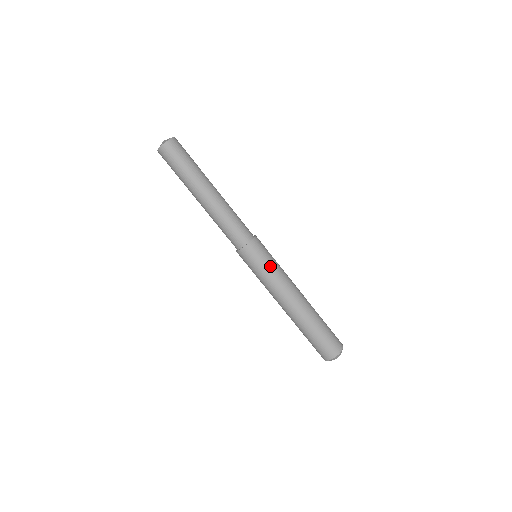
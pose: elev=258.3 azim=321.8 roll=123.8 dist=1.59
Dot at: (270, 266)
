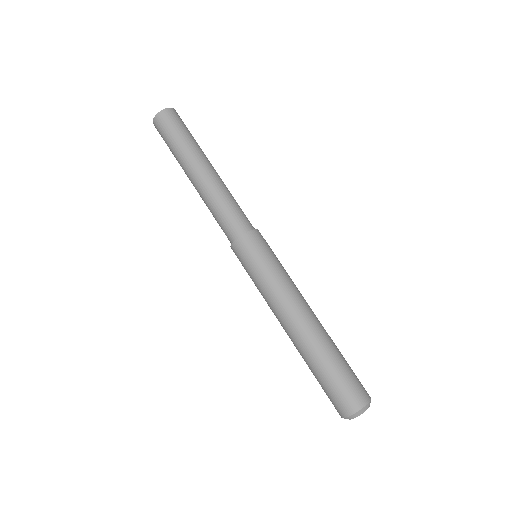
Dot at: (265, 270)
